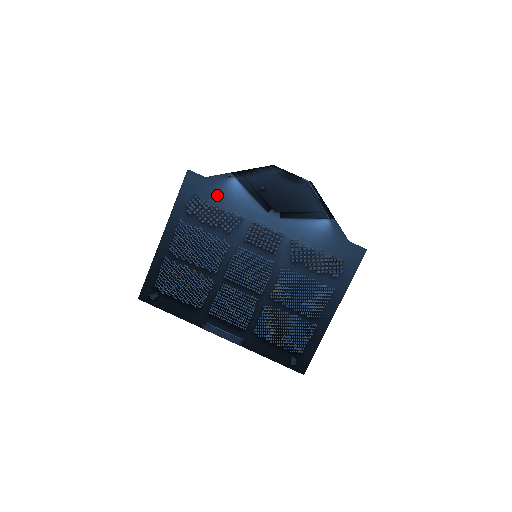
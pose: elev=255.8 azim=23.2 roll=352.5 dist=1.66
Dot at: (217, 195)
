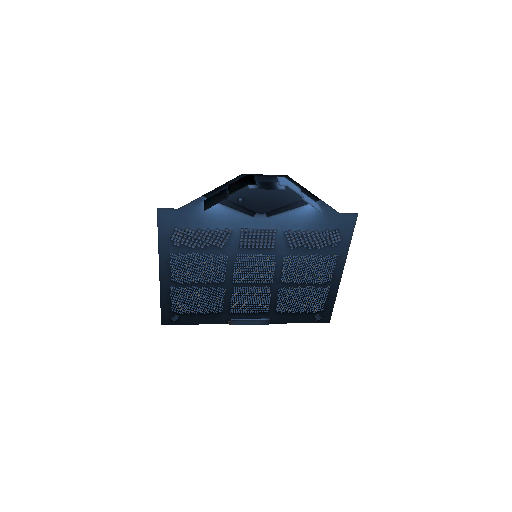
Dot at: (197, 220)
